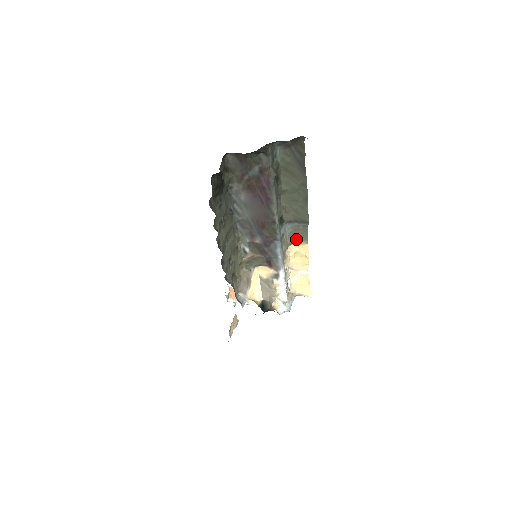
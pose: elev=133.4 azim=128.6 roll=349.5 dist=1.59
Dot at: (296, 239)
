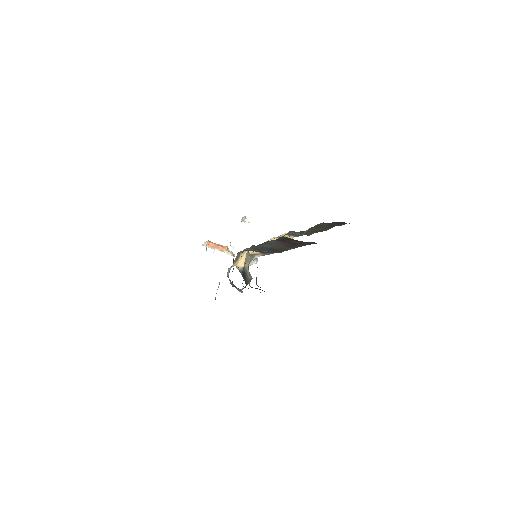
Dot at: (289, 235)
